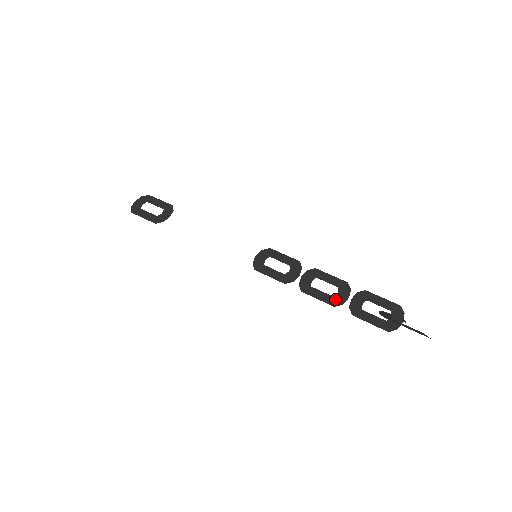
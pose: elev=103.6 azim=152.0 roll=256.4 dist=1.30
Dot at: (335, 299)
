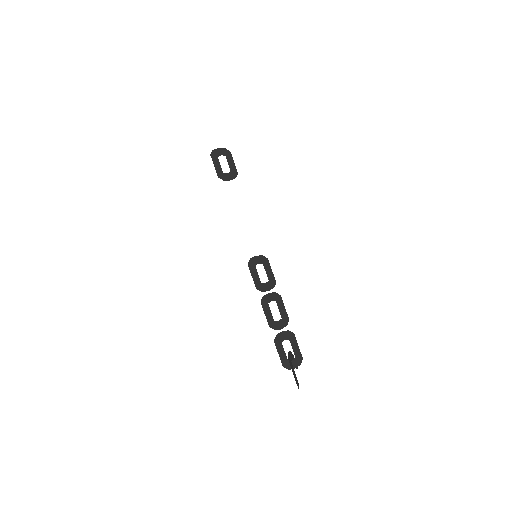
Dot at: (274, 323)
